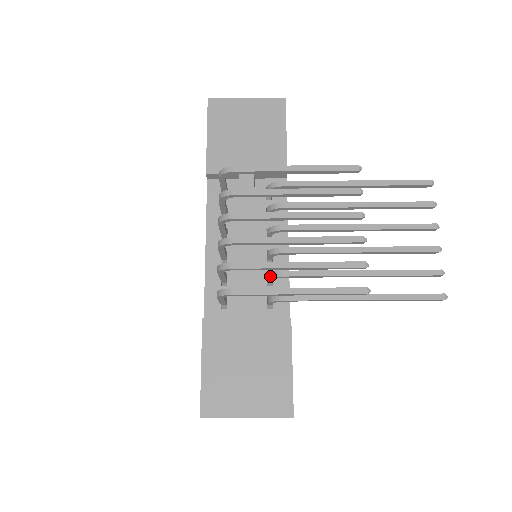
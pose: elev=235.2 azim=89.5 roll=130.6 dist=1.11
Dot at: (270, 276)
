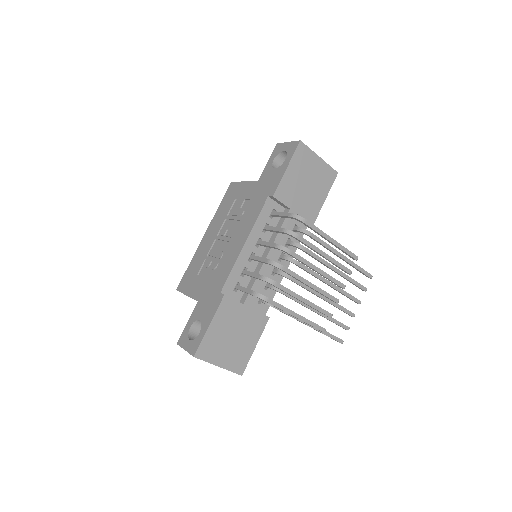
Dot at: (274, 288)
